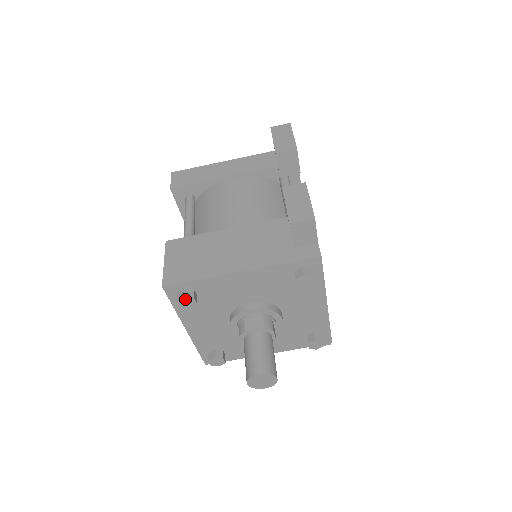
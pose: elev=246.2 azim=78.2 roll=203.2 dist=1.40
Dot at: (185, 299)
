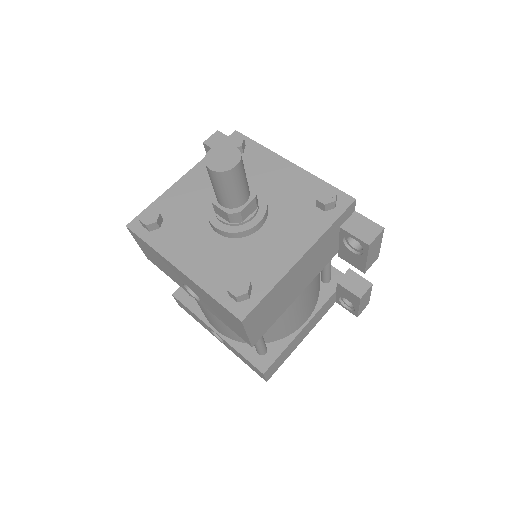
Dot at: (145, 213)
